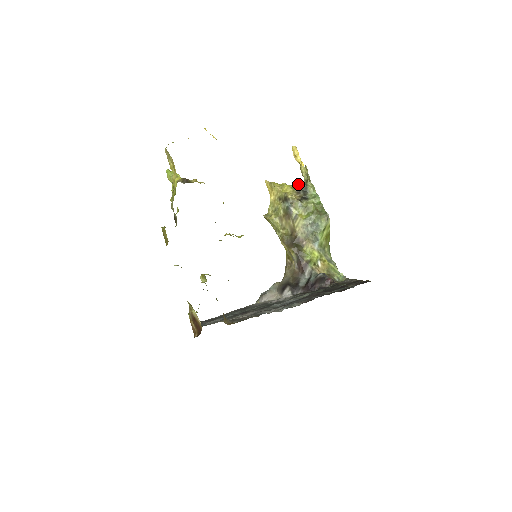
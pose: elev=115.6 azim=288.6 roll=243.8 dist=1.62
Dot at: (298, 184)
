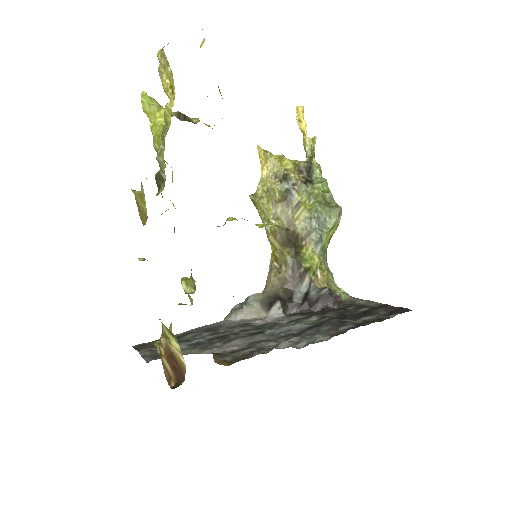
Dot at: occluded
